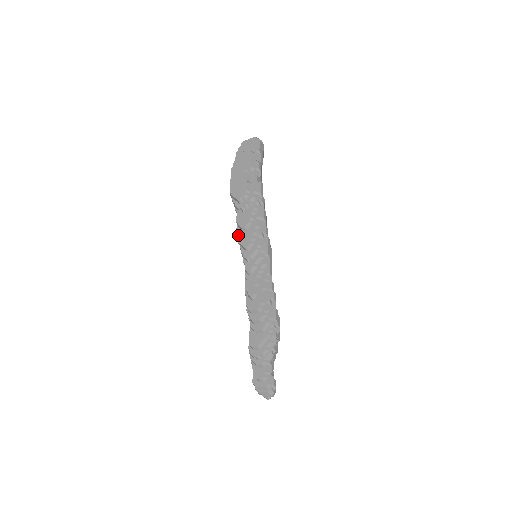
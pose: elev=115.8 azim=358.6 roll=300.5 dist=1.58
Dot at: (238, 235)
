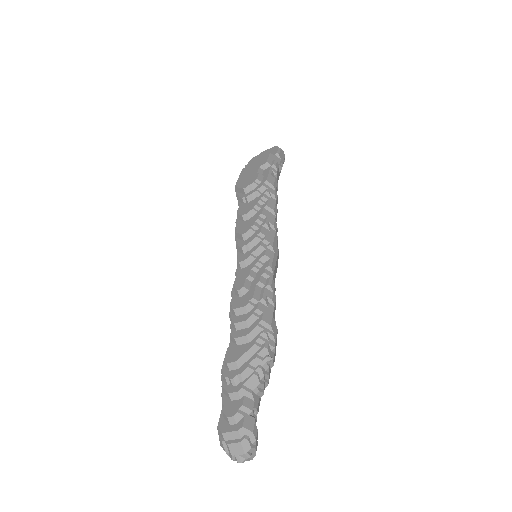
Dot at: (236, 225)
